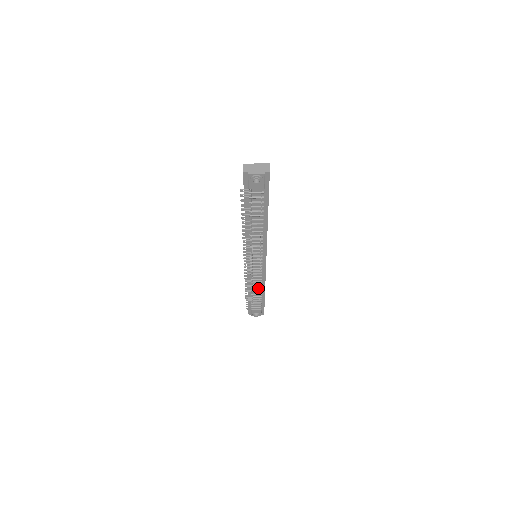
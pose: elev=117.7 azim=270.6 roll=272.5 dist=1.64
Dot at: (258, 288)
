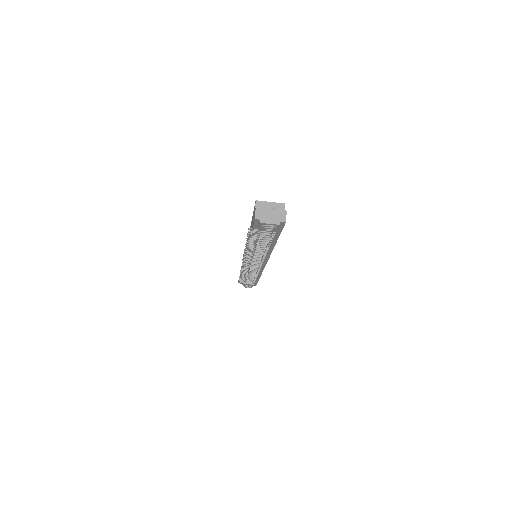
Dot at: (254, 274)
